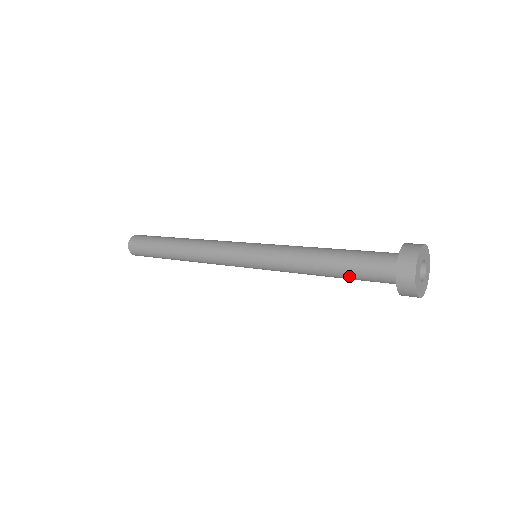
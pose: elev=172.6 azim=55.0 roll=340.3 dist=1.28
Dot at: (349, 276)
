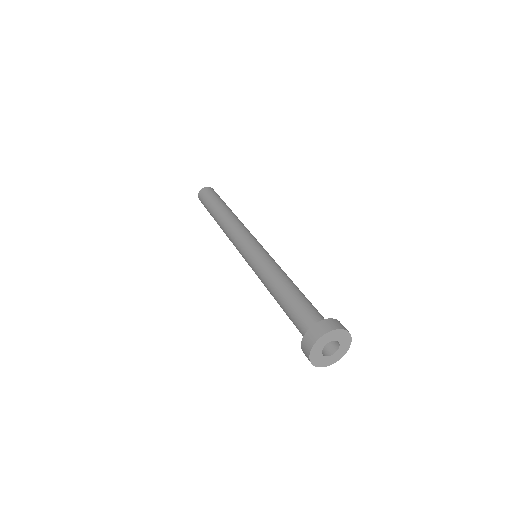
Dot at: occluded
